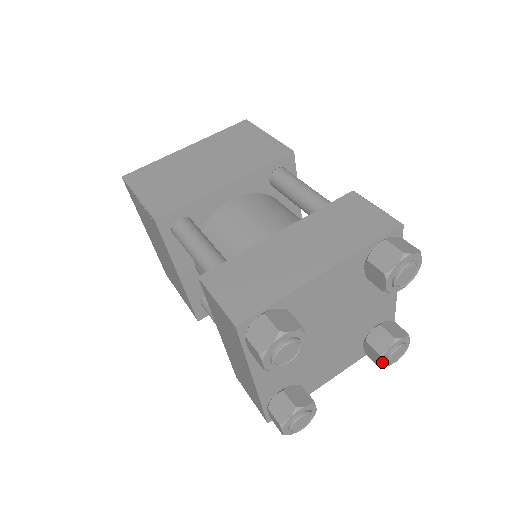
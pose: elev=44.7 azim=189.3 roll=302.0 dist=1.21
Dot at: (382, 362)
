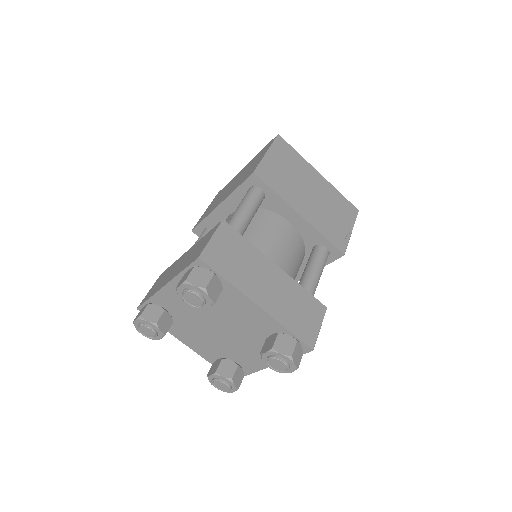
Dot at: (211, 376)
